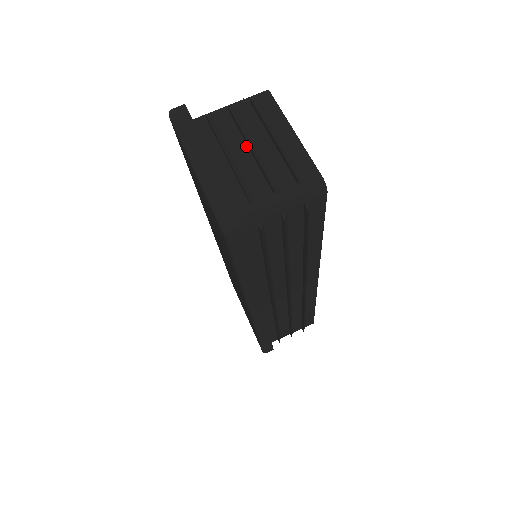
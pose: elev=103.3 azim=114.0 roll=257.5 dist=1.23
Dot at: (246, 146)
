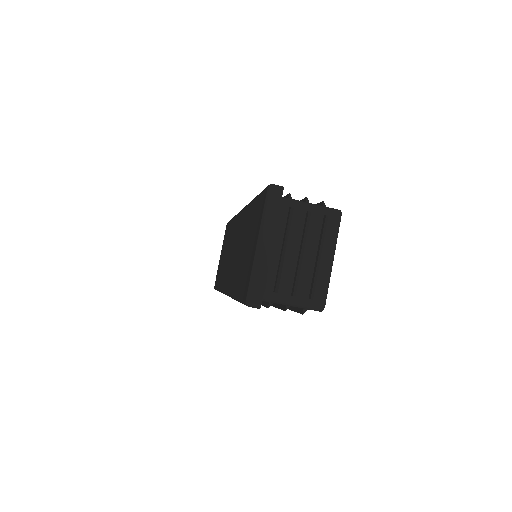
Dot at: (299, 248)
